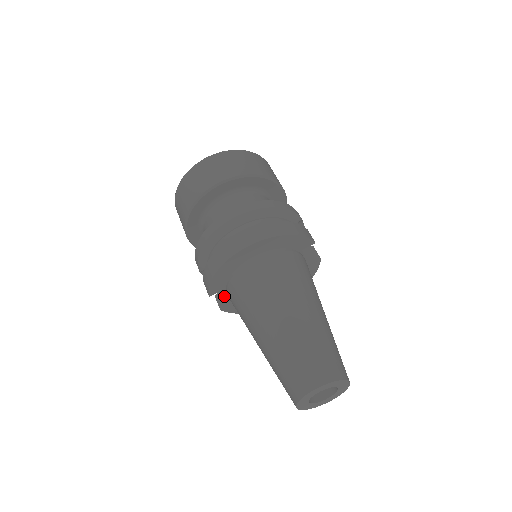
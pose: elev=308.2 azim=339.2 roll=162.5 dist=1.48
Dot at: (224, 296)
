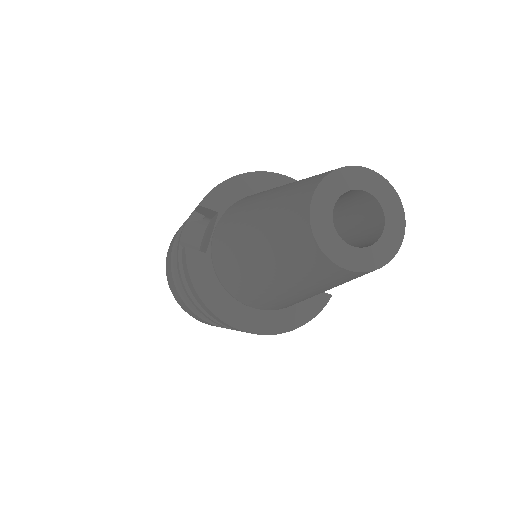
Dot at: occluded
